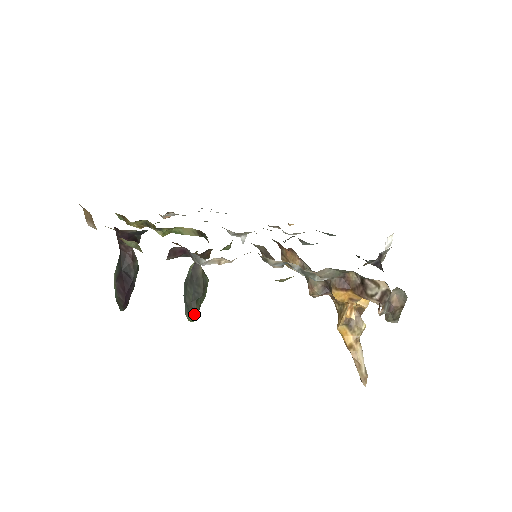
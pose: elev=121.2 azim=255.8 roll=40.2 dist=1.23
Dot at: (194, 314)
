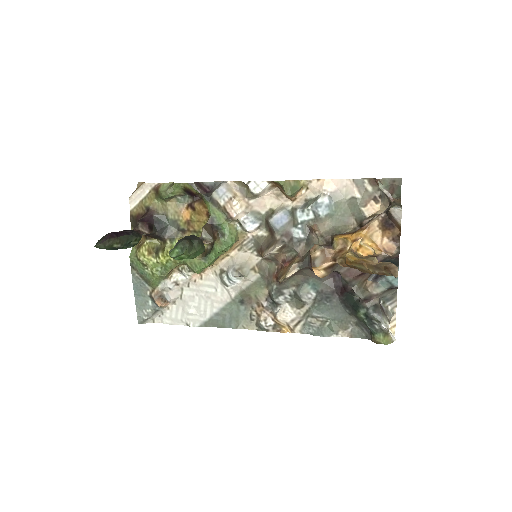
Dot at: (182, 245)
